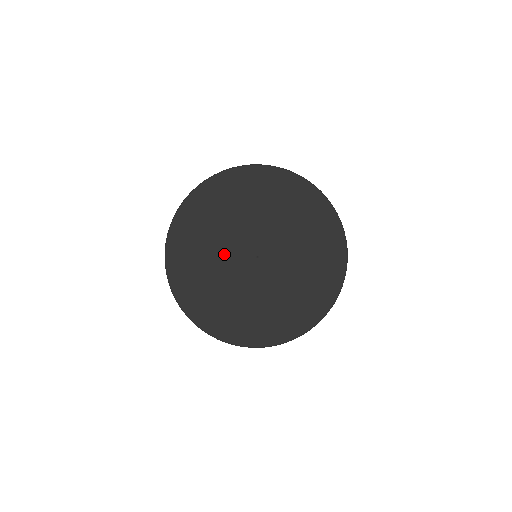
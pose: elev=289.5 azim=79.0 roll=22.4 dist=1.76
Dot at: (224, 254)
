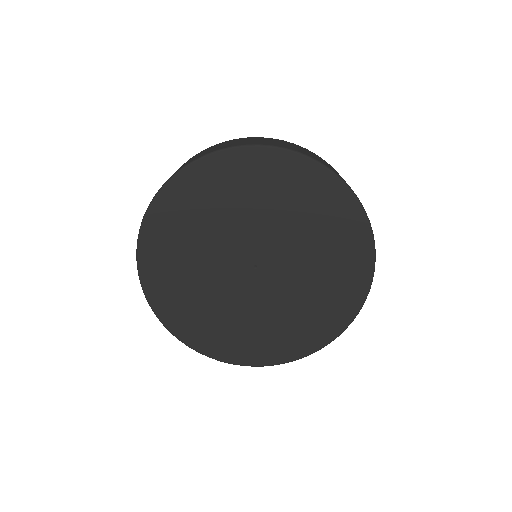
Dot at: (215, 251)
